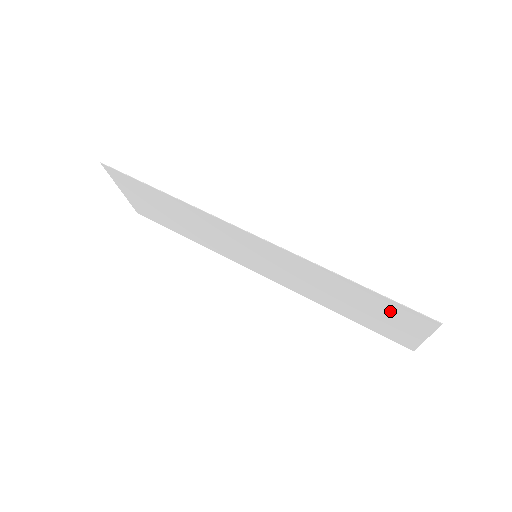
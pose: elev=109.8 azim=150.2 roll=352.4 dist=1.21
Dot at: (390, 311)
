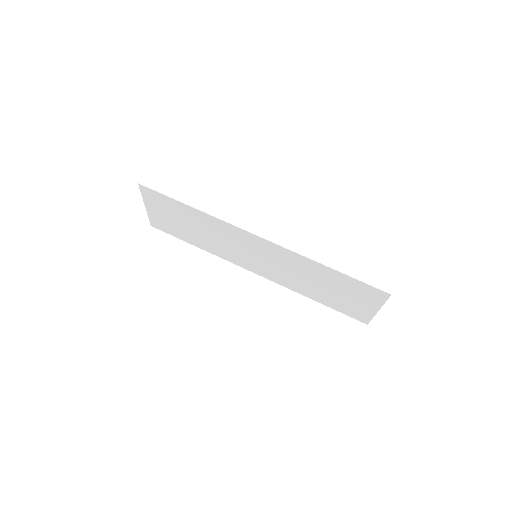
Dot at: (355, 290)
